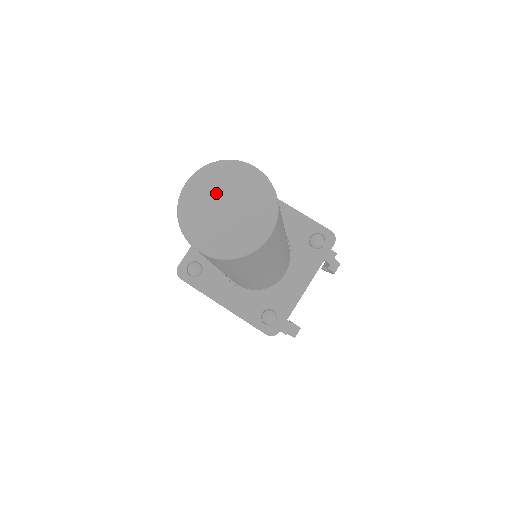
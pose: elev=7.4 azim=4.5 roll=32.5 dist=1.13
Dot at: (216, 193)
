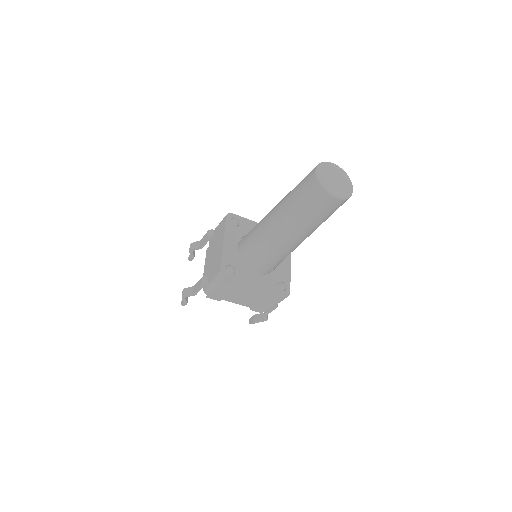
Dot at: (329, 174)
